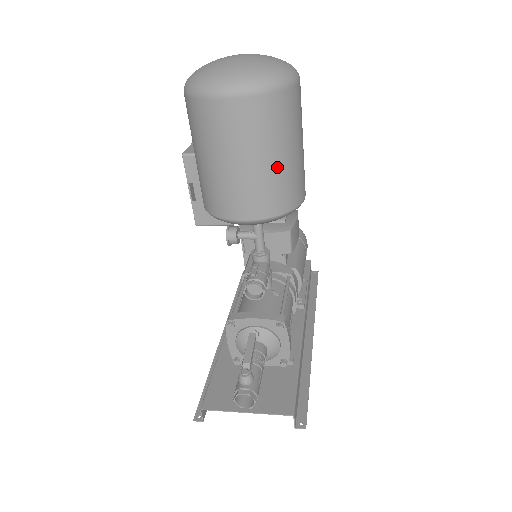
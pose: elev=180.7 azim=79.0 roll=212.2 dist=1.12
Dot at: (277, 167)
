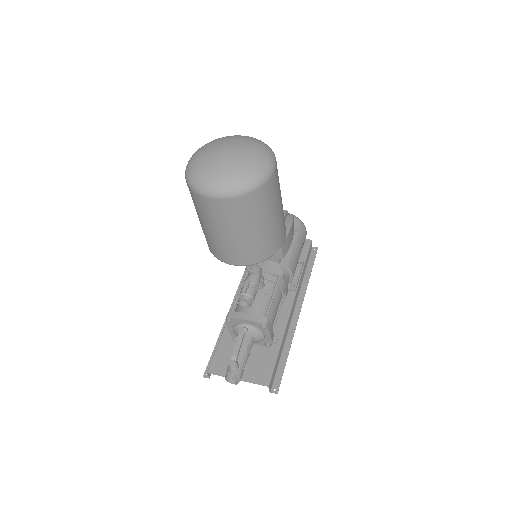
Dot at: (255, 236)
